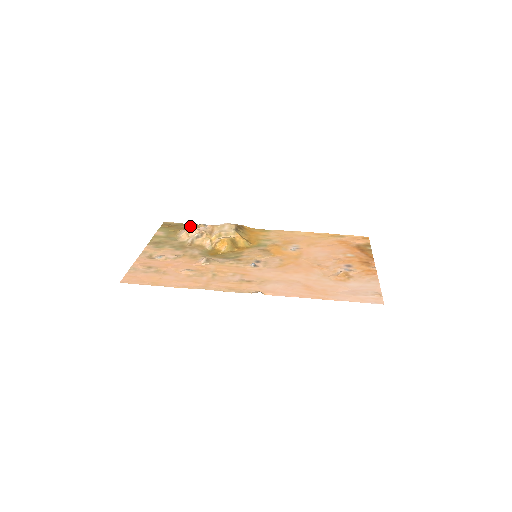
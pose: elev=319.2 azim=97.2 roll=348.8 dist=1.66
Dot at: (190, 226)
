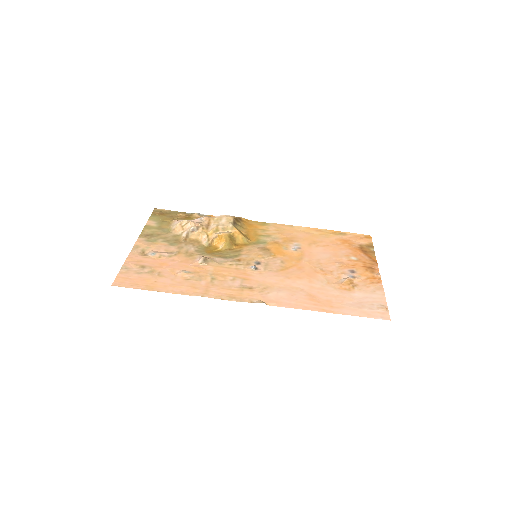
Dot at: (184, 215)
